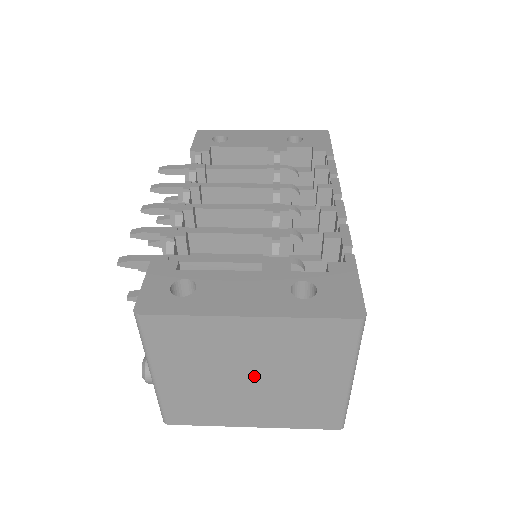
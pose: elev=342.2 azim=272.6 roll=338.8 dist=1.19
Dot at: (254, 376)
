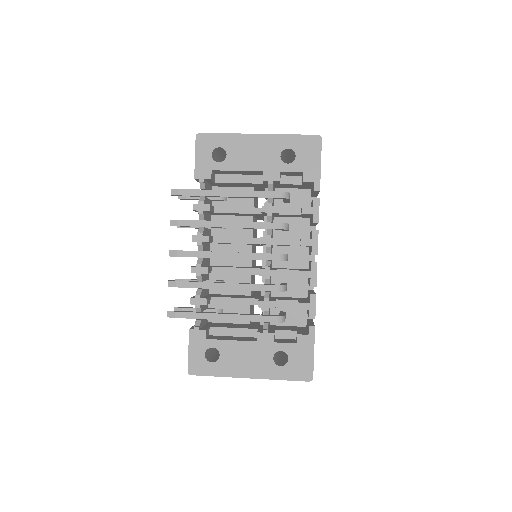
Dot at: occluded
